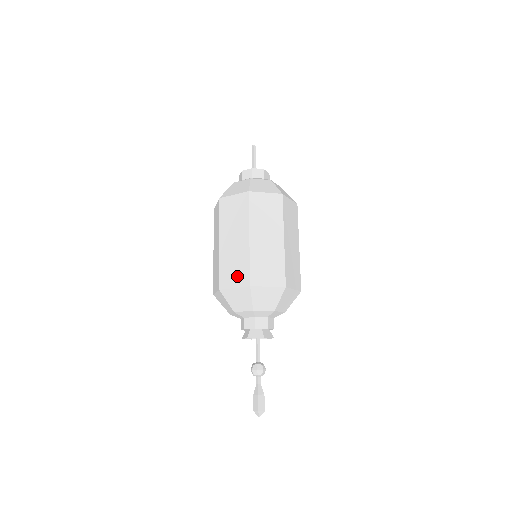
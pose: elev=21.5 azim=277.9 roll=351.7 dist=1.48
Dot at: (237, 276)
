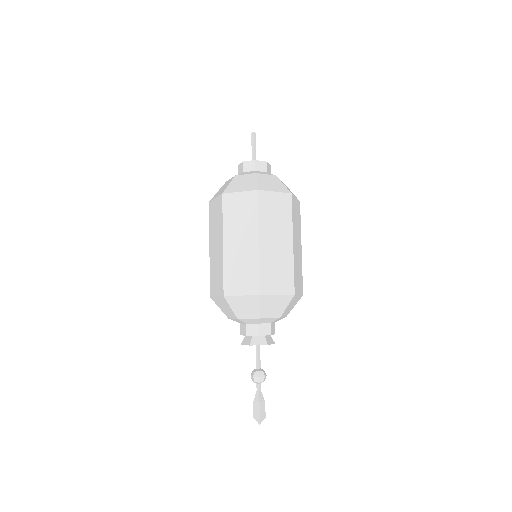
Dot at: (245, 283)
